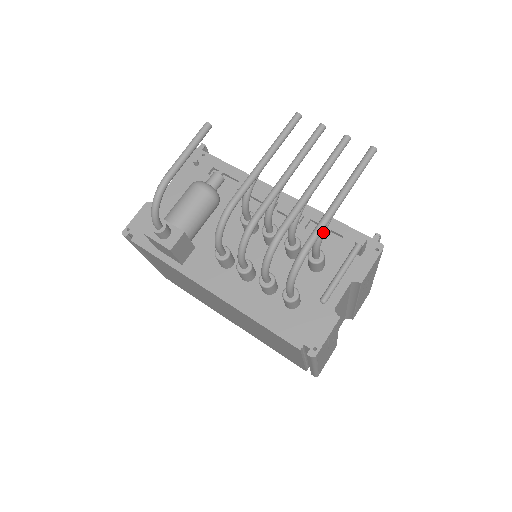
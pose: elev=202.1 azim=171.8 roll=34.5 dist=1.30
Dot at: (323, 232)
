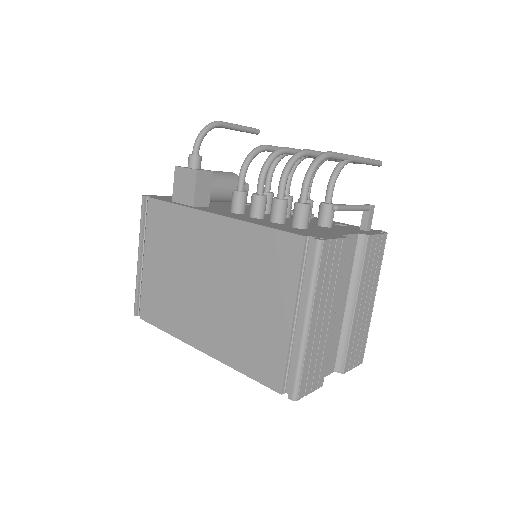
Dot at: (341, 165)
